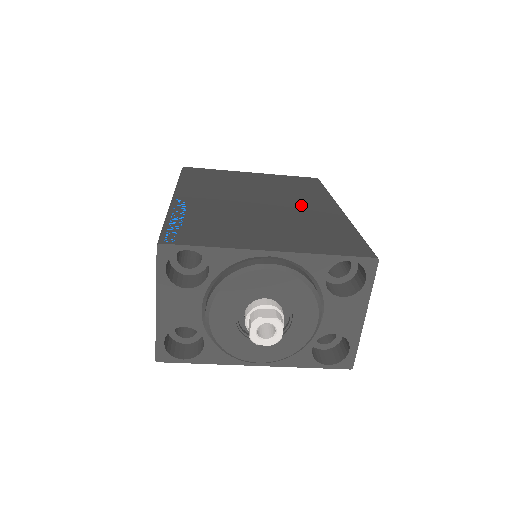
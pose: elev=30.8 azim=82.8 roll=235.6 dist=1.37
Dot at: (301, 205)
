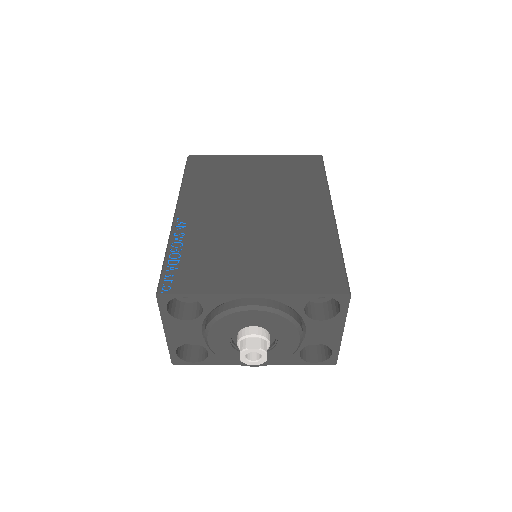
Dot at: (294, 211)
